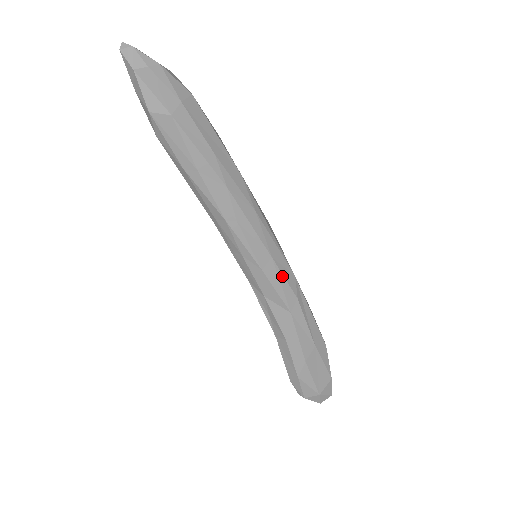
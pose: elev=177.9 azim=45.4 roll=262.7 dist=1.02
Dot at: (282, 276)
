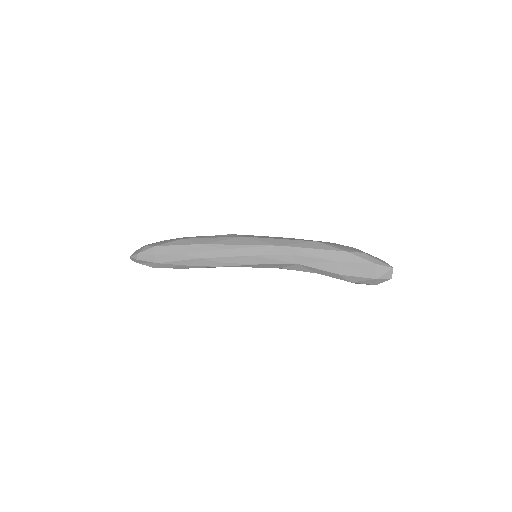
Dot at: (270, 256)
